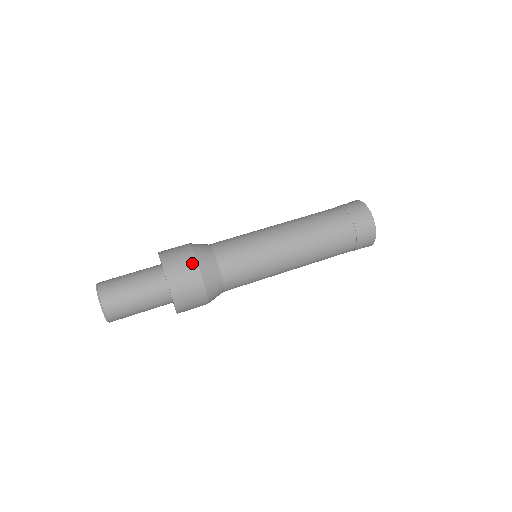
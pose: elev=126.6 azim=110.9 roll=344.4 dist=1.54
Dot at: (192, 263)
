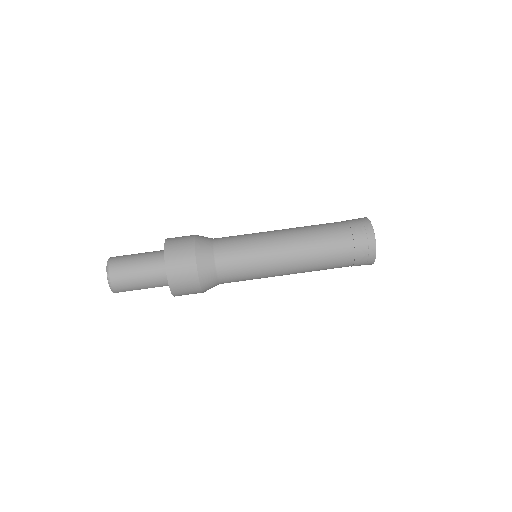
Dot at: (190, 240)
